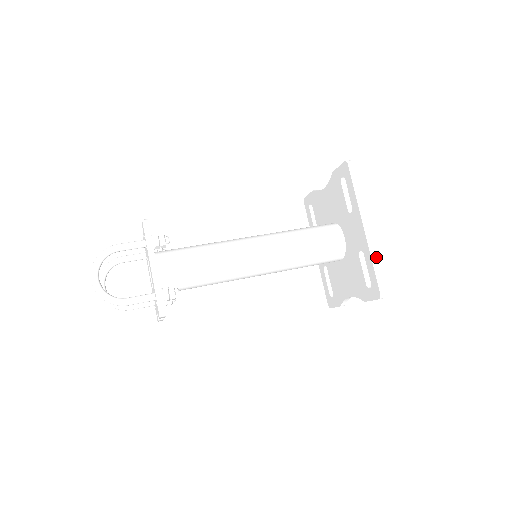
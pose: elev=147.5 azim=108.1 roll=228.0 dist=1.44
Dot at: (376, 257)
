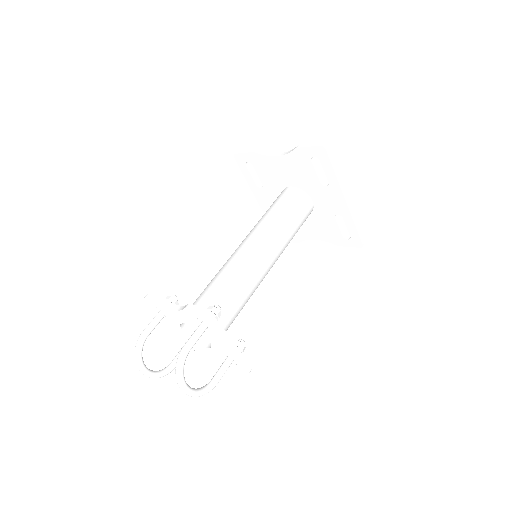
Dot at: occluded
